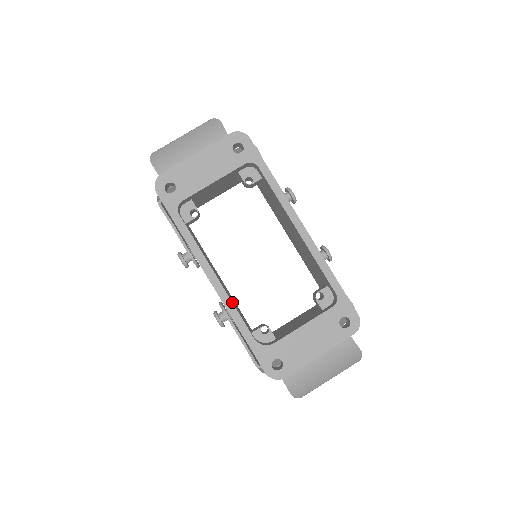
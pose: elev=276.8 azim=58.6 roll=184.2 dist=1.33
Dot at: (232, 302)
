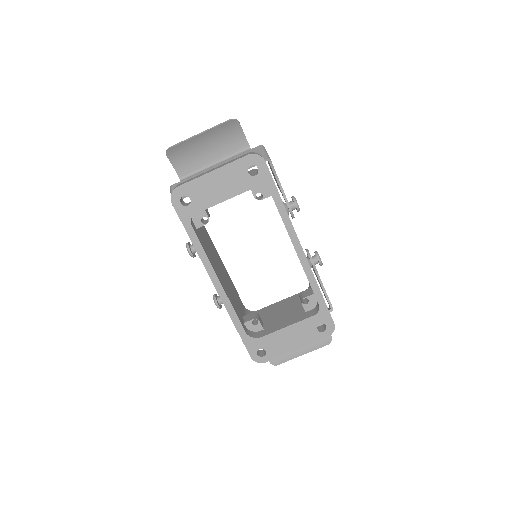
Dot at: (231, 303)
